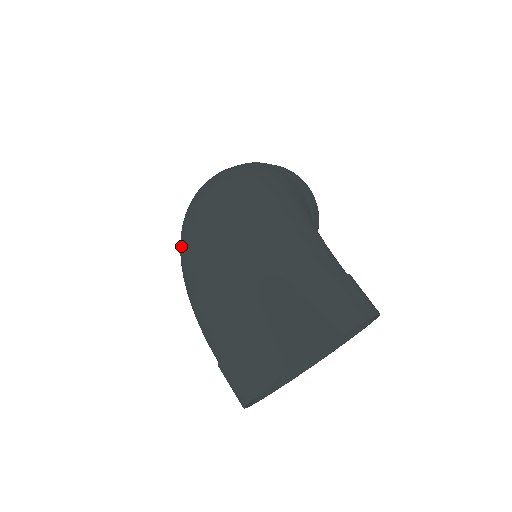
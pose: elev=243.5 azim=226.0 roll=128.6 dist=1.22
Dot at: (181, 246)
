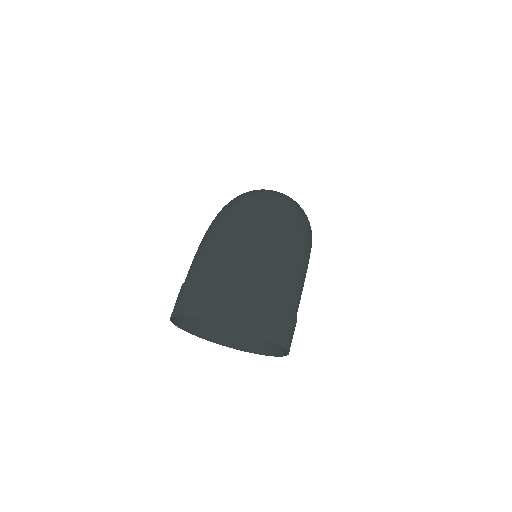
Dot at: (236, 204)
